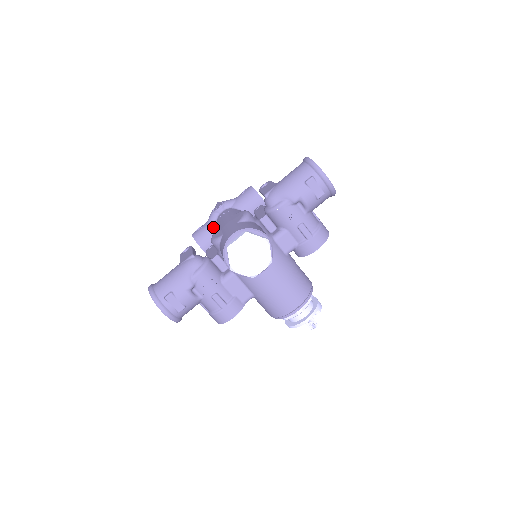
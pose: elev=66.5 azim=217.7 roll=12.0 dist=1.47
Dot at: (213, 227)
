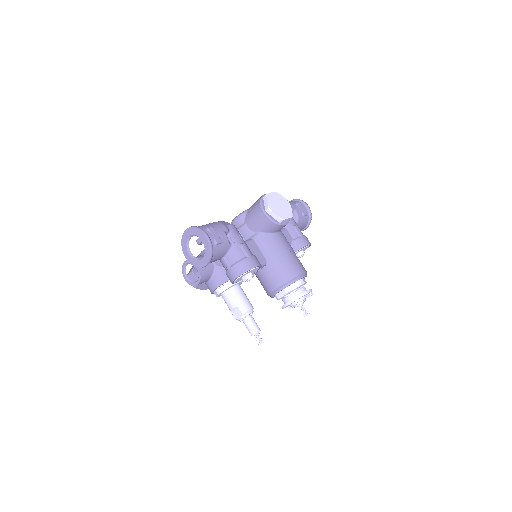
Dot at: occluded
